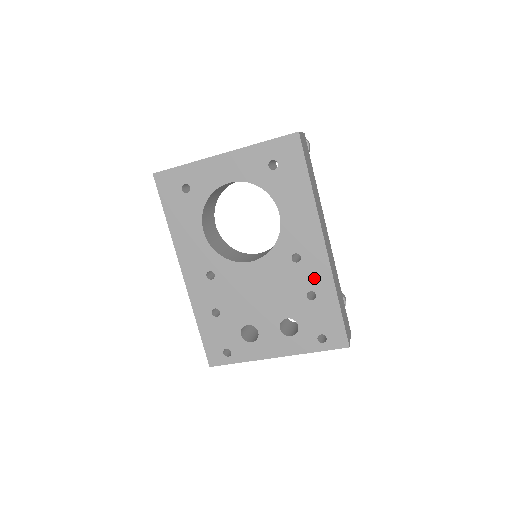
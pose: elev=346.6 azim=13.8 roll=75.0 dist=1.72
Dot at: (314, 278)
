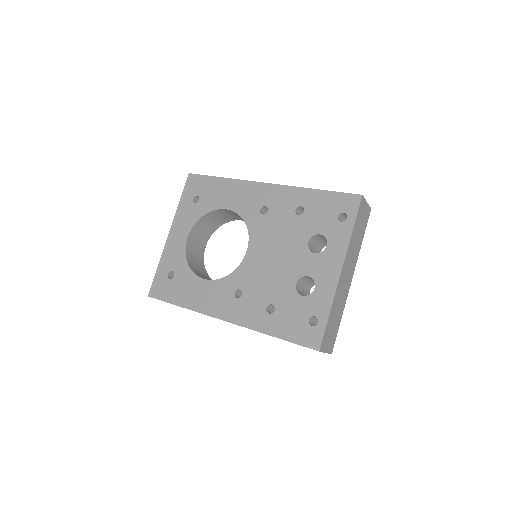
Dot at: (287, 202)
